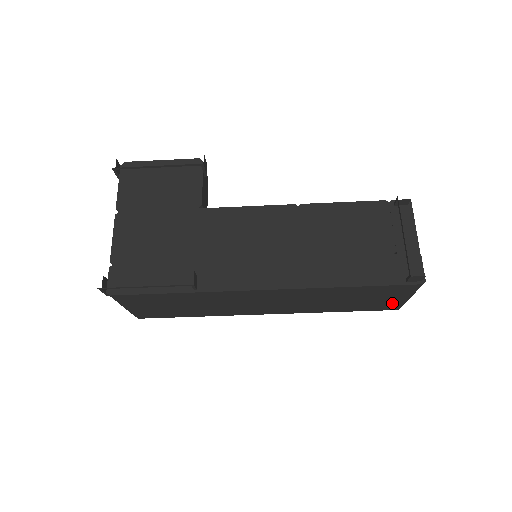
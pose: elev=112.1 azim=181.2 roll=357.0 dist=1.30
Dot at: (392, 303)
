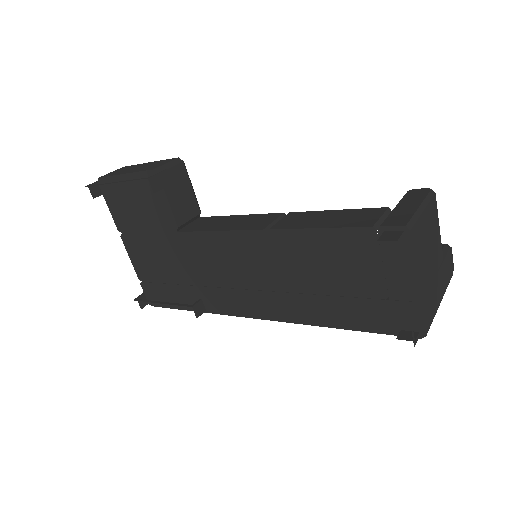
Dot at: occluded
